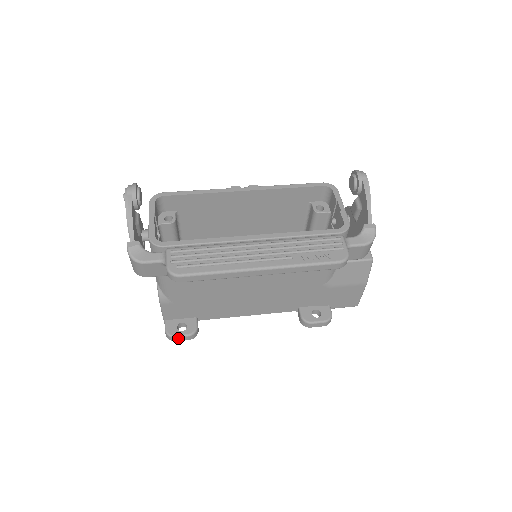
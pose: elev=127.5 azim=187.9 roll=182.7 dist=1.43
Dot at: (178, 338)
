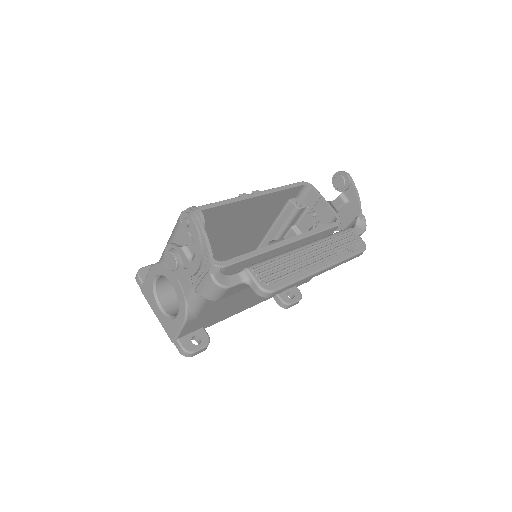
Dot at: (197, 352)
